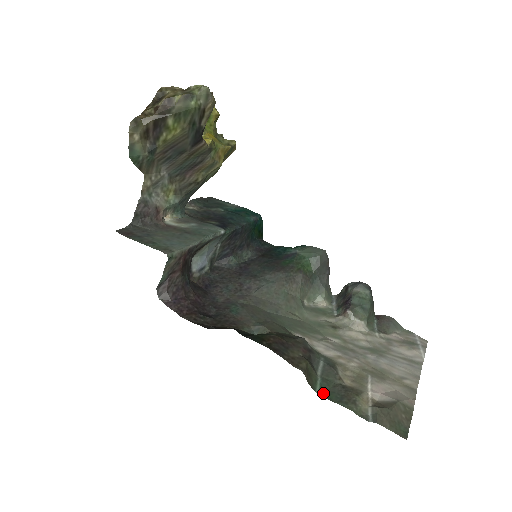
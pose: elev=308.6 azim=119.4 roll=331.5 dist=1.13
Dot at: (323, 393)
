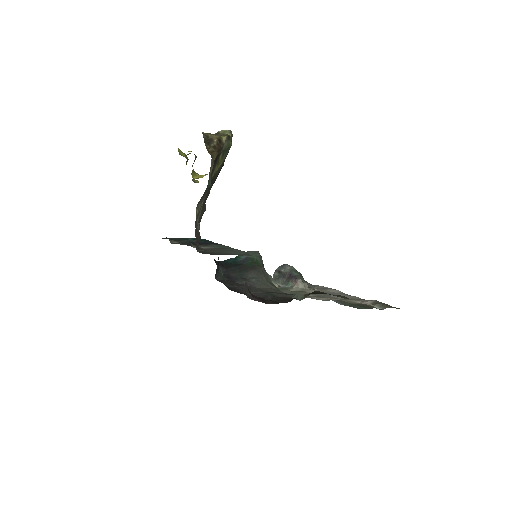
Dot at: (358, 308)
